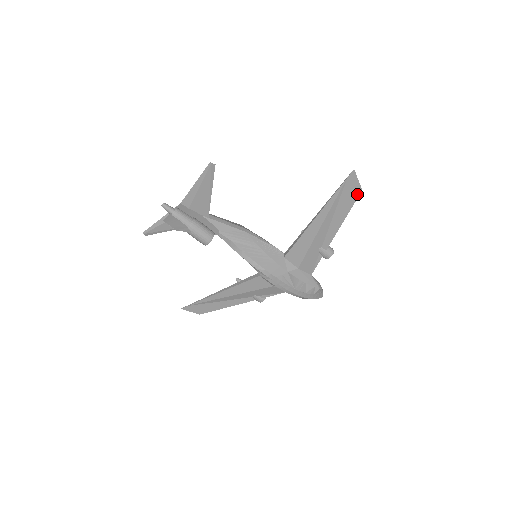
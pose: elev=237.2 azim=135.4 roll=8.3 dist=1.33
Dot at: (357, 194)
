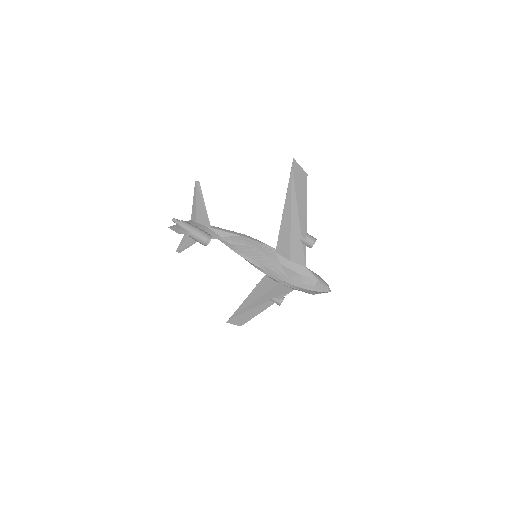
Dot at: (305, 179)
